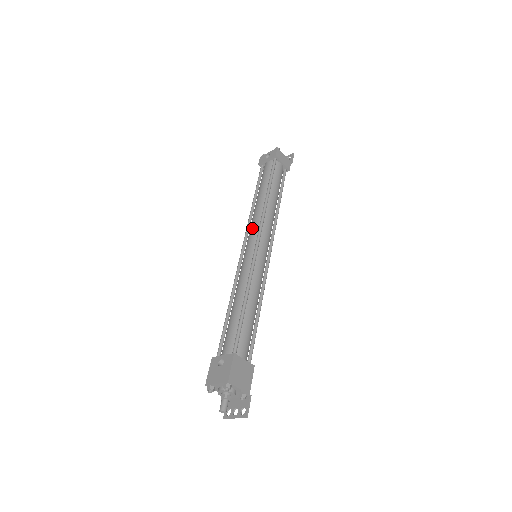
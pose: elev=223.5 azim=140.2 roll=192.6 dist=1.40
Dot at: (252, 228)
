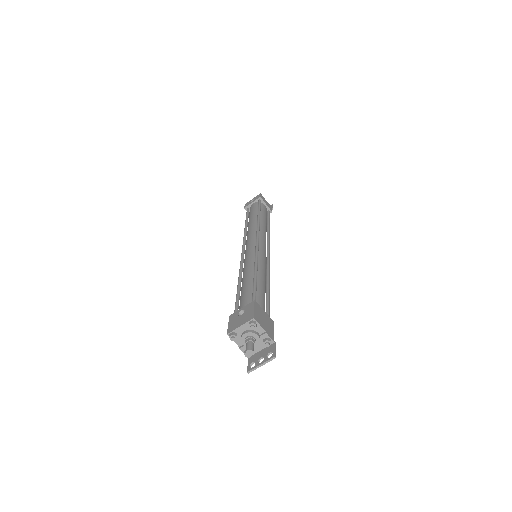
Dot at: (249, 237)
